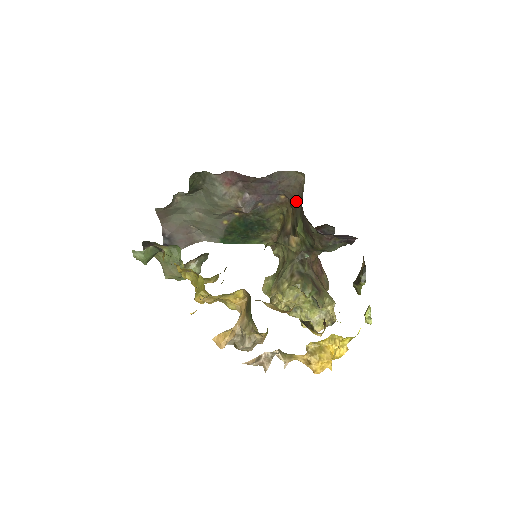
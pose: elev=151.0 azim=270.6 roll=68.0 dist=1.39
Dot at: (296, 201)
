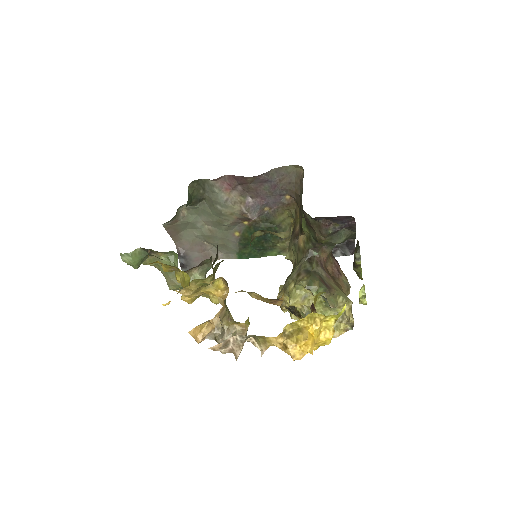
Dot at: (299, 198)
